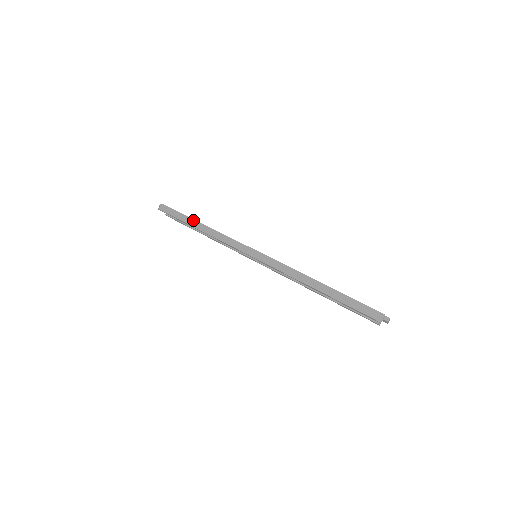
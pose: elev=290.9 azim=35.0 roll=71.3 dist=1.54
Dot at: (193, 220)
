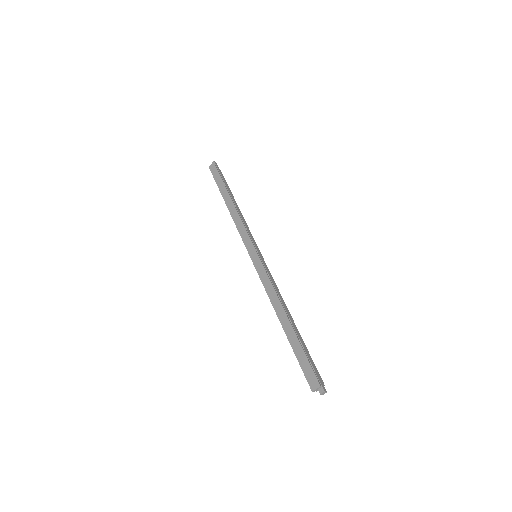
Dot at: (227, 192)
